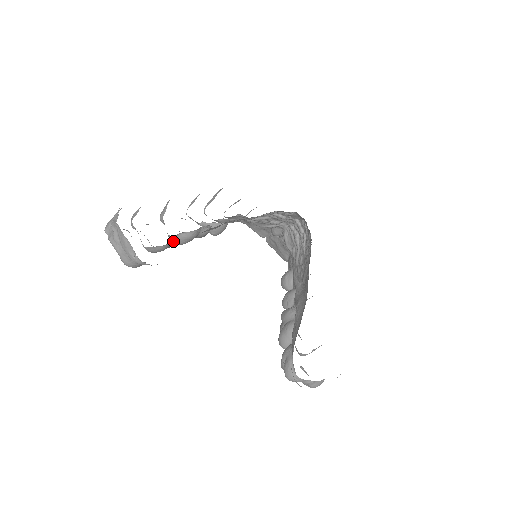
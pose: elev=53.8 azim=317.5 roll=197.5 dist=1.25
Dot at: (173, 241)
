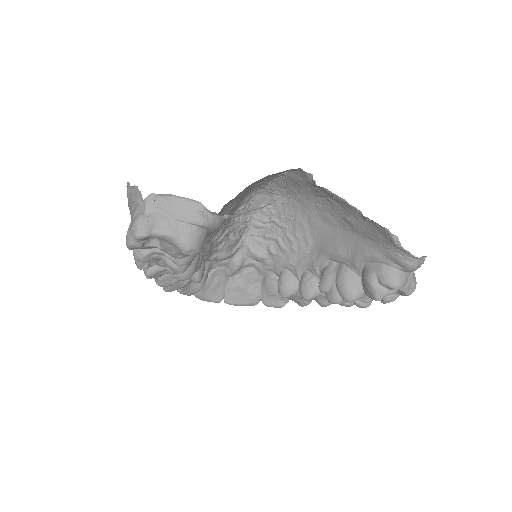
Dot at: occluded
